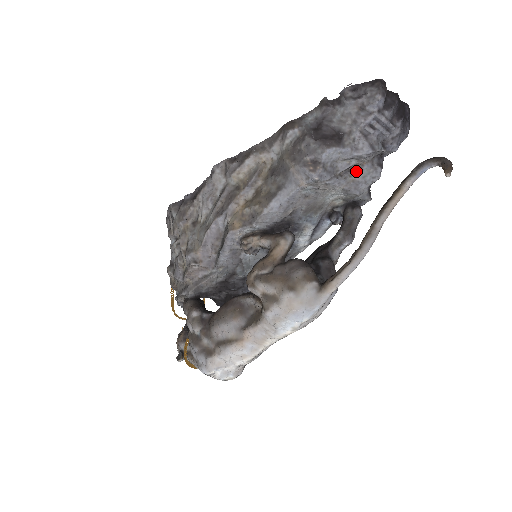
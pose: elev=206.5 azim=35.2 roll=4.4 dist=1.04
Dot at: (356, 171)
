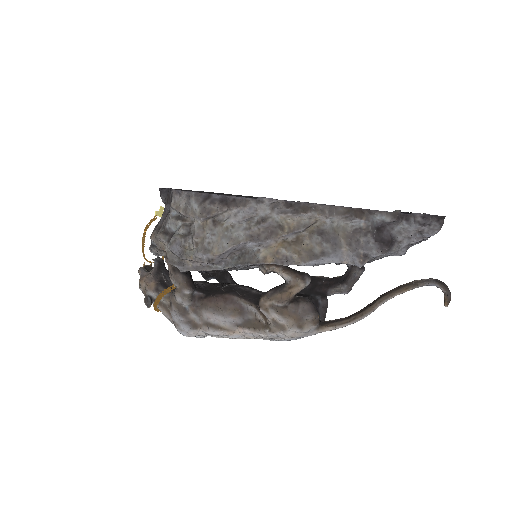
Dot at: (382, 255)
